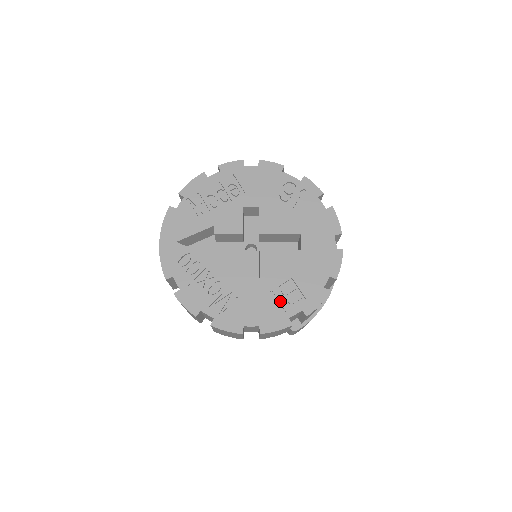
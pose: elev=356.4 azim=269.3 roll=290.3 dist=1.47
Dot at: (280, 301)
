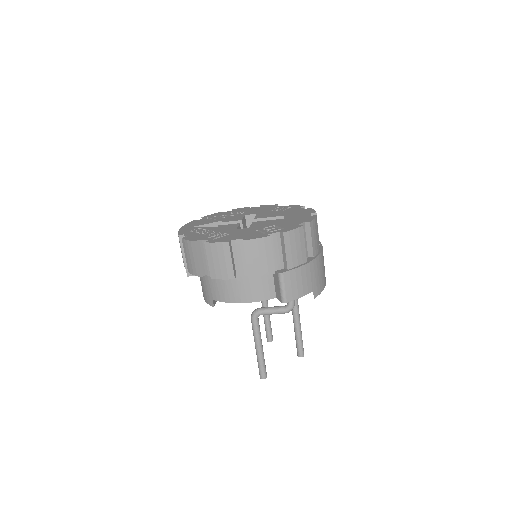
Dot at: (263, 231)
